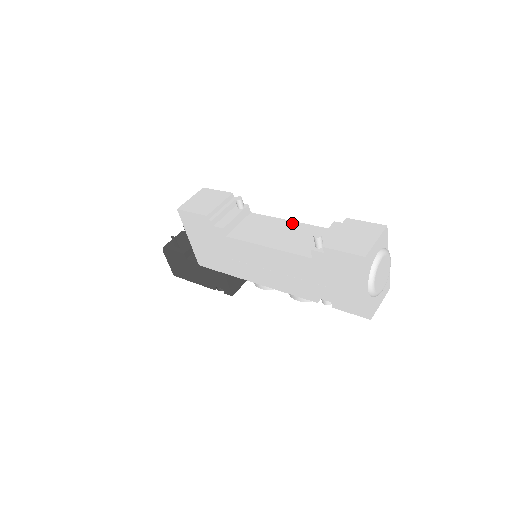
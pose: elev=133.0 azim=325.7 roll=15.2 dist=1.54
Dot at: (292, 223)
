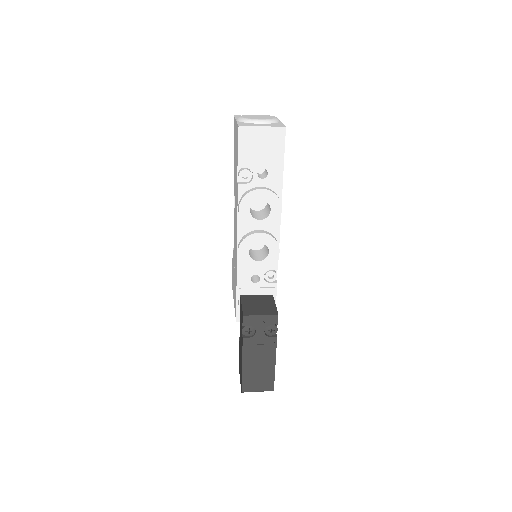
Dot at: occluded
